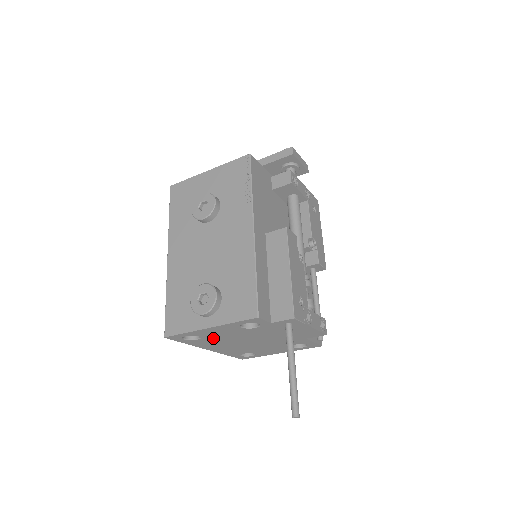
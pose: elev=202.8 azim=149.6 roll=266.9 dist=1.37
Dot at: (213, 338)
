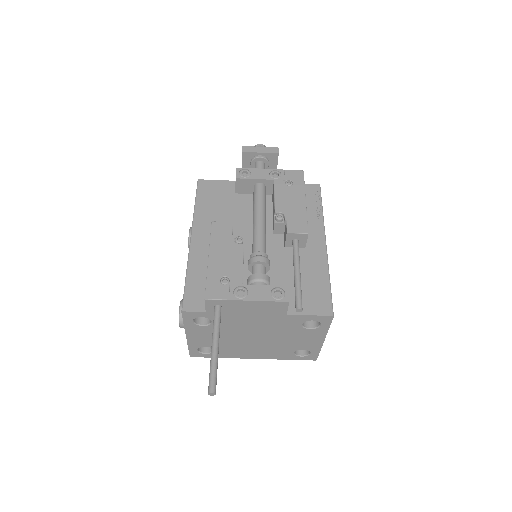
Dot at: (220, 345)
